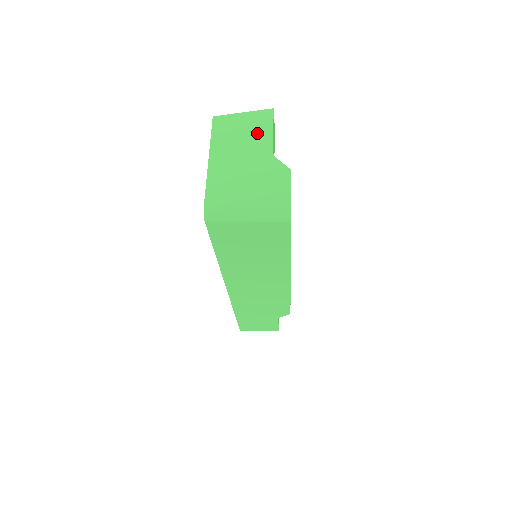
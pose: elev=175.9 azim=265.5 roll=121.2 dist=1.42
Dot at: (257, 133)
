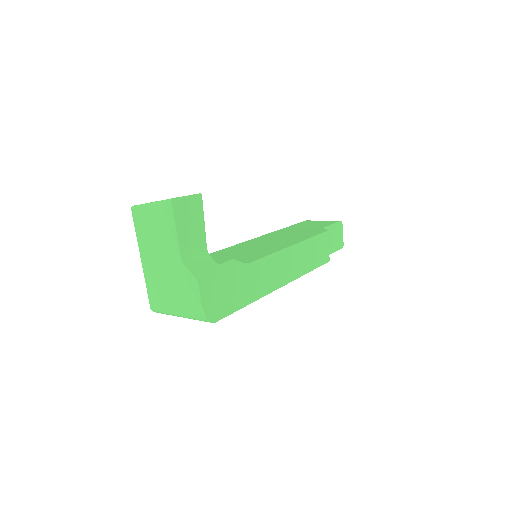
Dot at: (165, 233)
